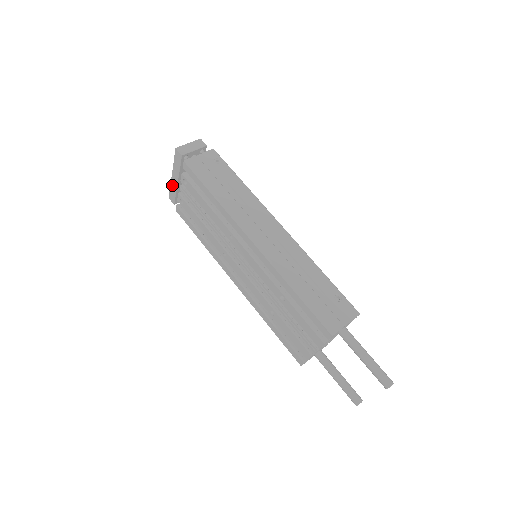
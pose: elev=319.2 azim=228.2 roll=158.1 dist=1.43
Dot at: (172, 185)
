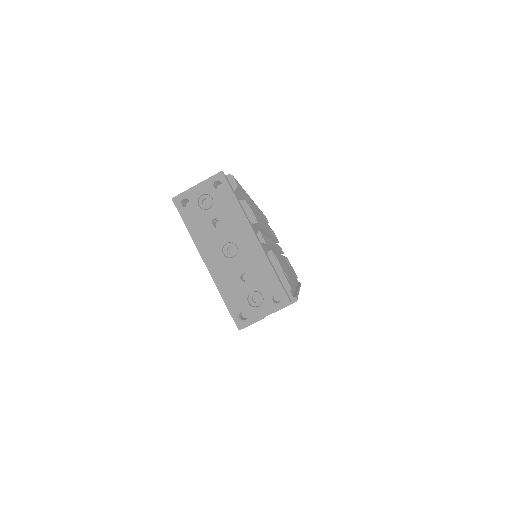
Dot at: (194, 242)
